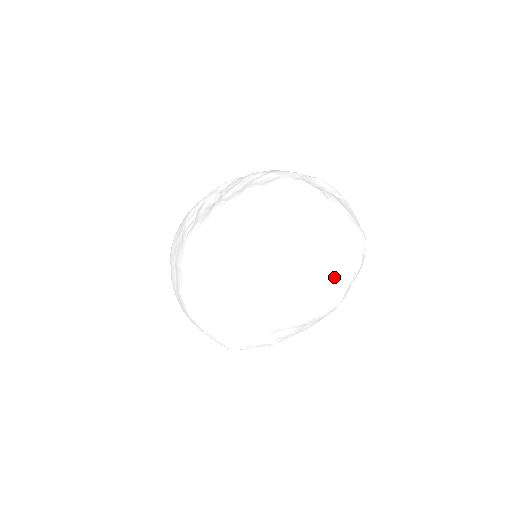
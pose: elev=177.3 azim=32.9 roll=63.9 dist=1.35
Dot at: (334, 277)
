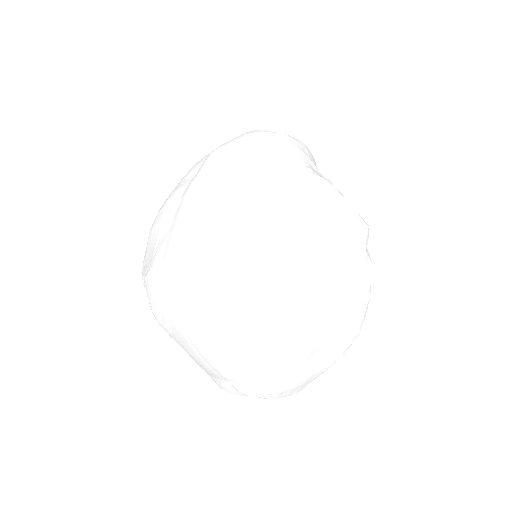
Dot at: (223, 386)
